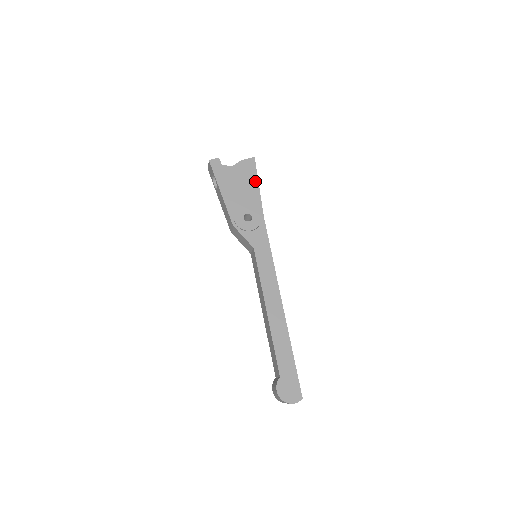
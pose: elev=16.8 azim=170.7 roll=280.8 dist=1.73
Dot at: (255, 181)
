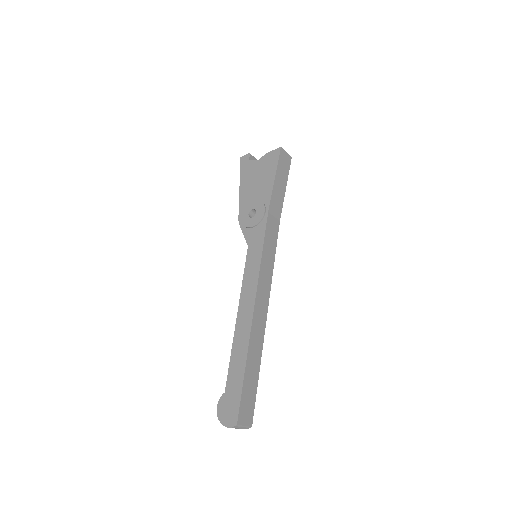
Dot at: (273, 173)
